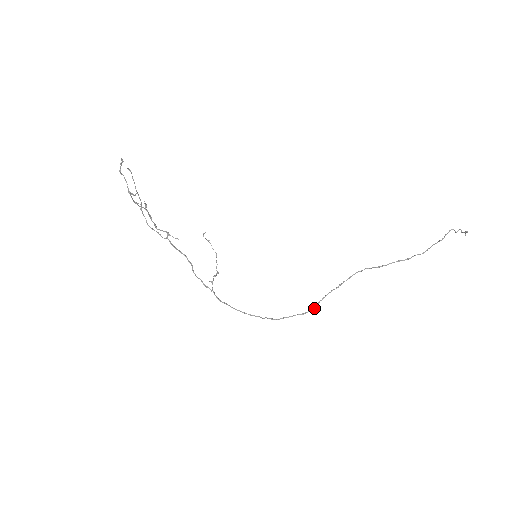
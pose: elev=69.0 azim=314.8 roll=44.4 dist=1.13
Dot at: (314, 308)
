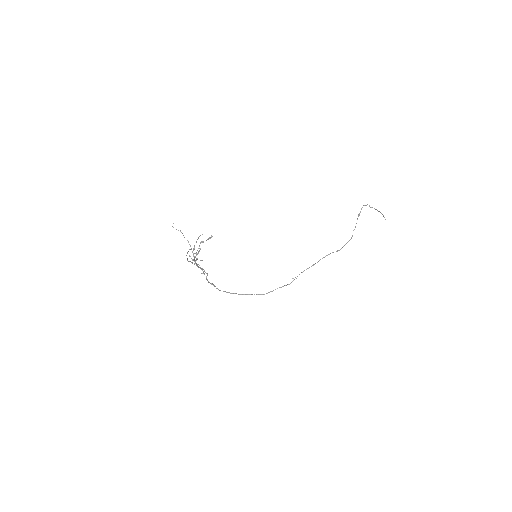
Dot at: occluded
